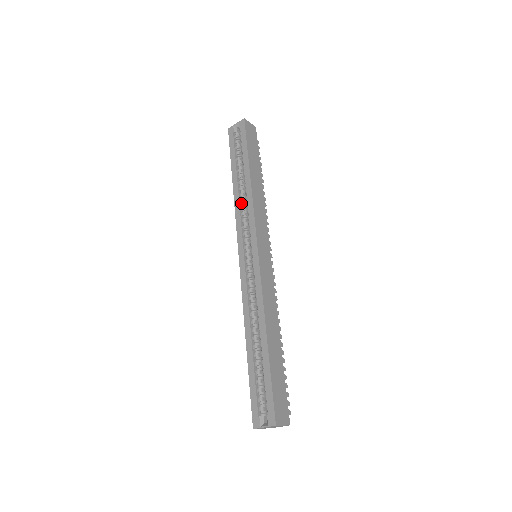
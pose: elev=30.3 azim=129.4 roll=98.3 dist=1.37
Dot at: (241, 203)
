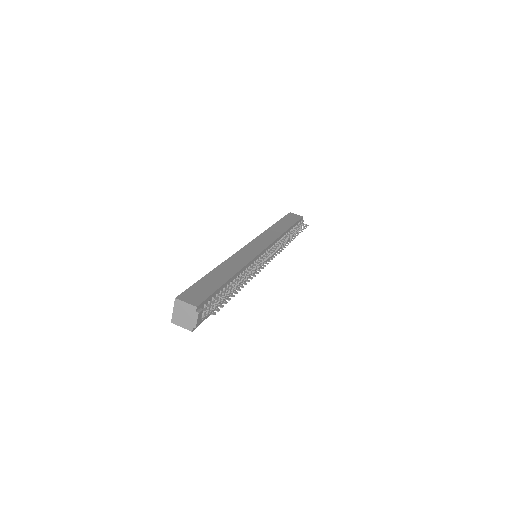
Dot at: occluded
